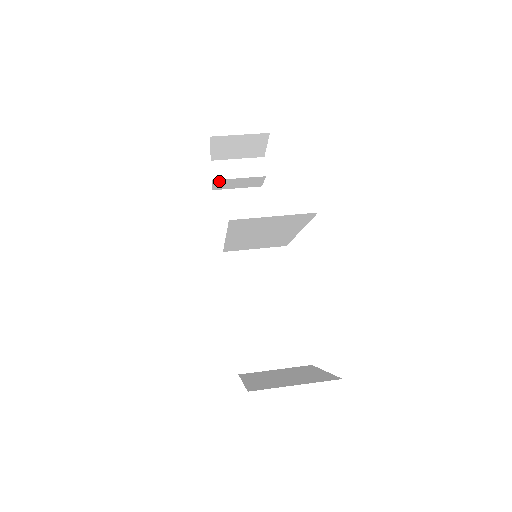
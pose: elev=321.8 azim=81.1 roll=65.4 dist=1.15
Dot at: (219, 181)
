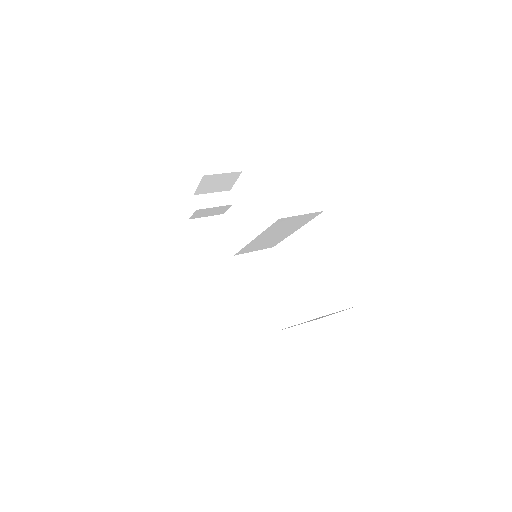
Dot at: (200, 210)
